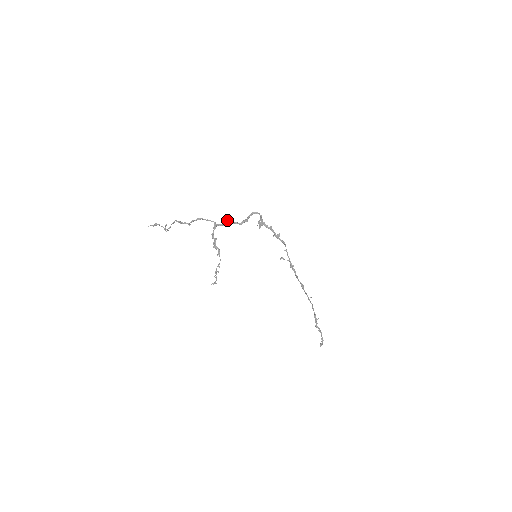
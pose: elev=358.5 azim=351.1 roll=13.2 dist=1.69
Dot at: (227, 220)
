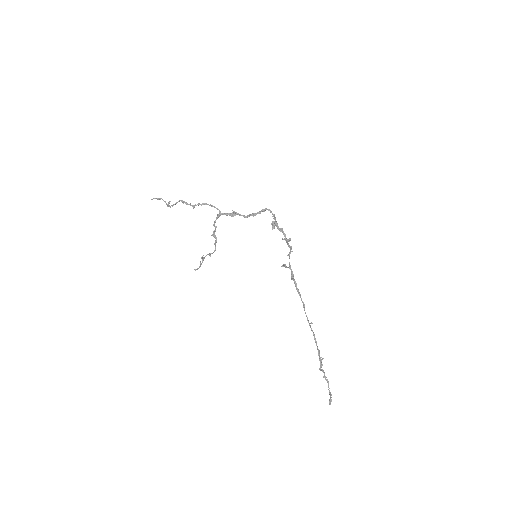
Dot at: (232, 210)
